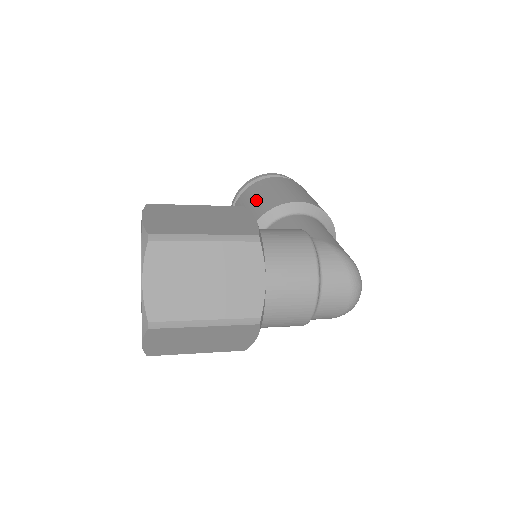
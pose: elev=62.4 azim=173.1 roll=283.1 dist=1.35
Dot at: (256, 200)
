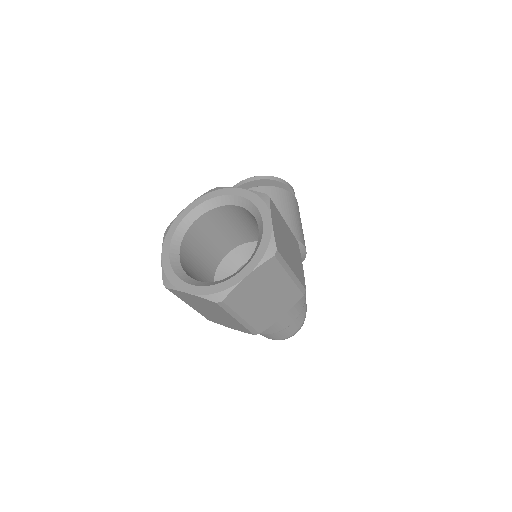
Dot at: (282, 212)
